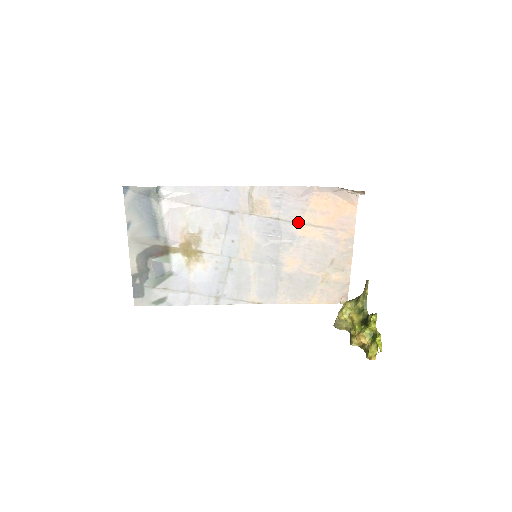
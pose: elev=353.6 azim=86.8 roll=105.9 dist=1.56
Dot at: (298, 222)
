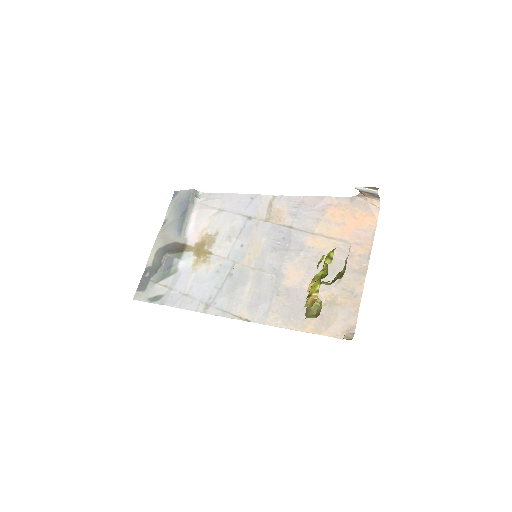
Dot at: (310, 232)
